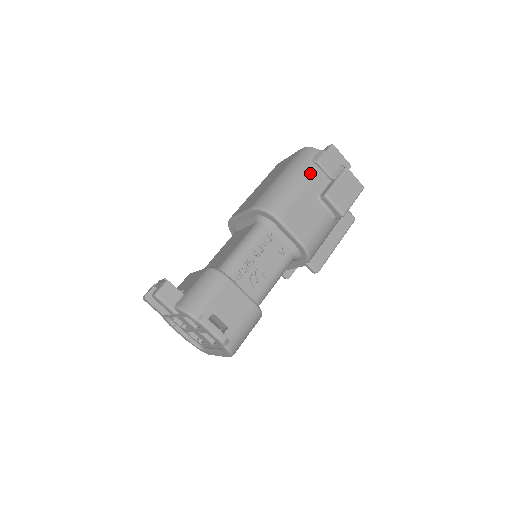
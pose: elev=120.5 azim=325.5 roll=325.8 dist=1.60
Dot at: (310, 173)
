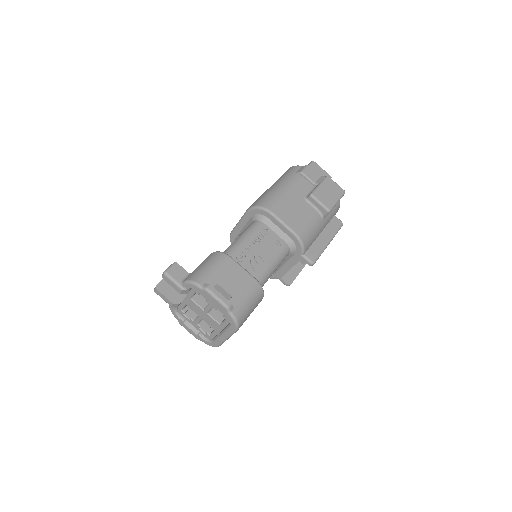
Dot at: (296, 181)
